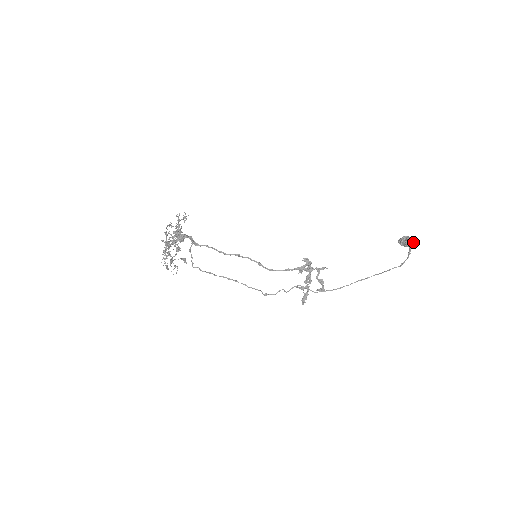
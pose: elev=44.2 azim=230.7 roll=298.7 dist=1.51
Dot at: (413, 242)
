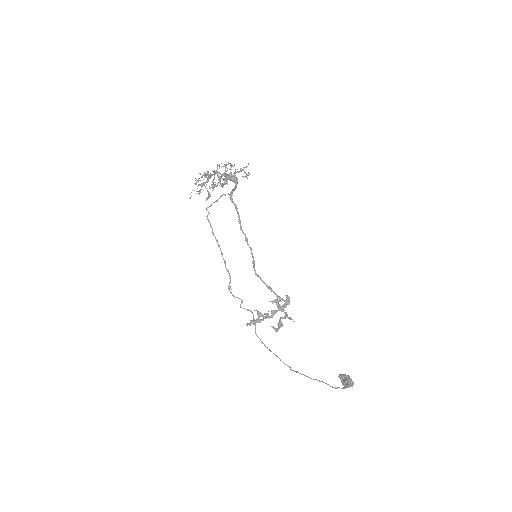
Dot at: (351, 386)
